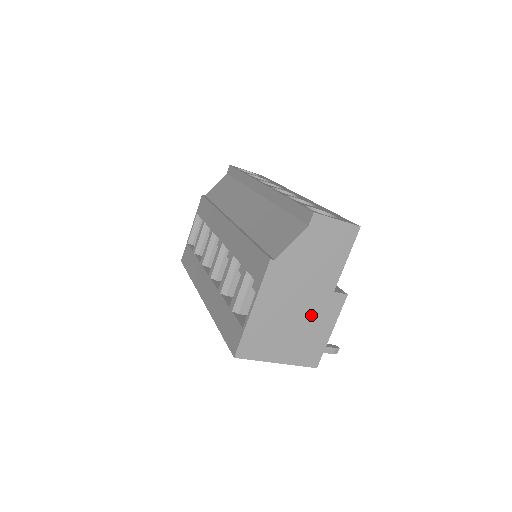
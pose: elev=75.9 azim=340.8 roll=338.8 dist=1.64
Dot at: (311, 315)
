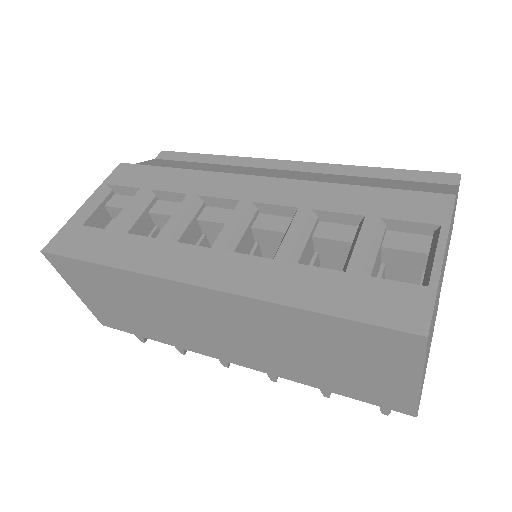
Dot at: (435, 316)
